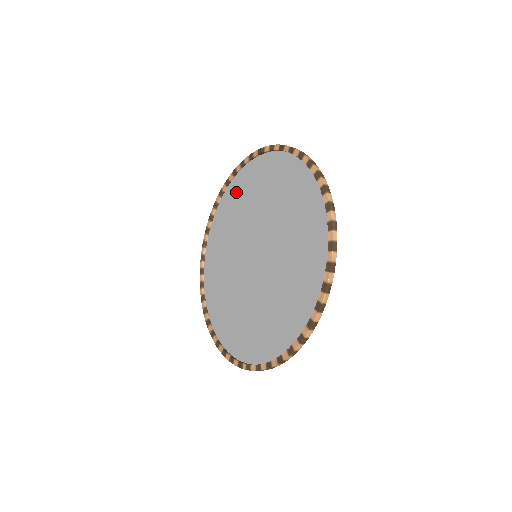
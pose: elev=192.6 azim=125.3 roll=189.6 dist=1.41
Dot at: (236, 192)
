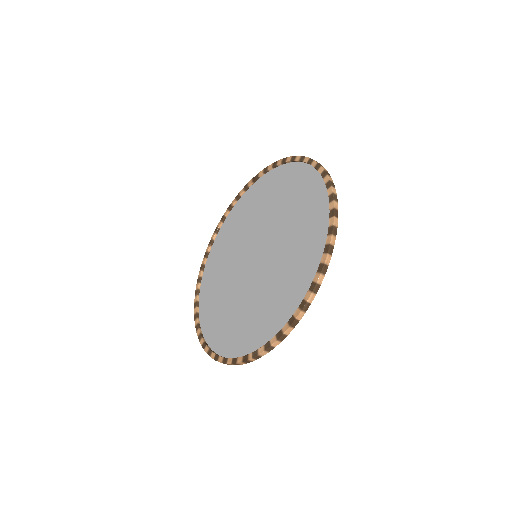
Dot at: (232, 221)
